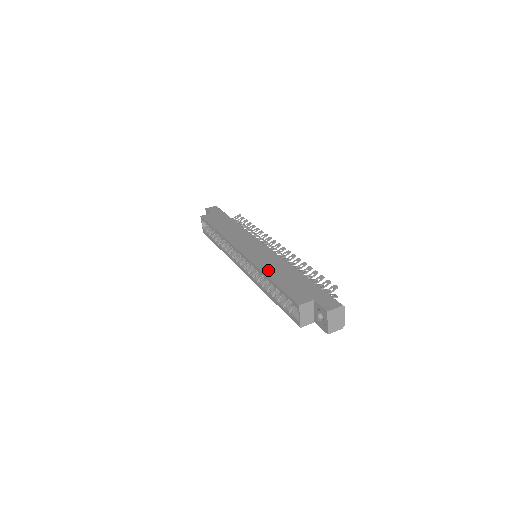
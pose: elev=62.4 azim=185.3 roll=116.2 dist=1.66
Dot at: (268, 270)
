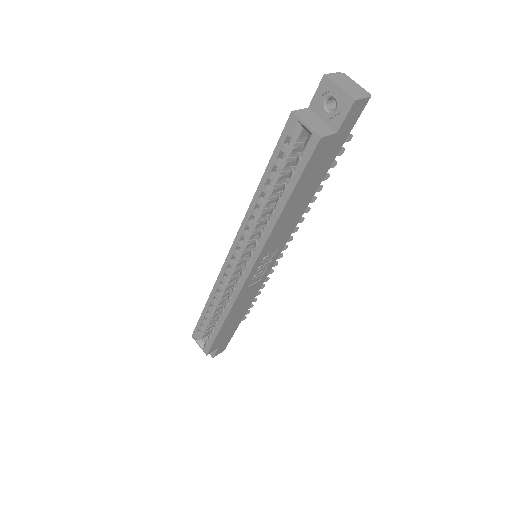
Dot at: occluded
